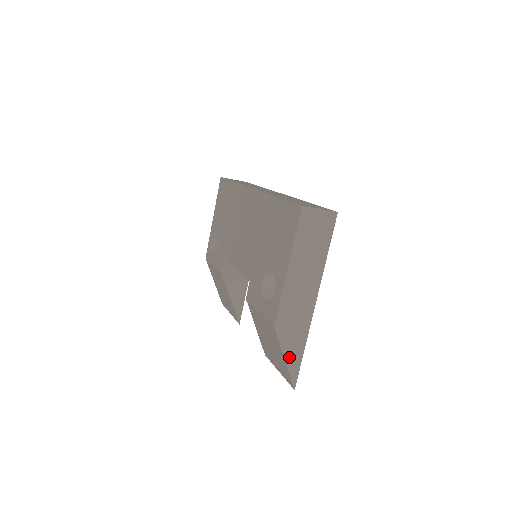
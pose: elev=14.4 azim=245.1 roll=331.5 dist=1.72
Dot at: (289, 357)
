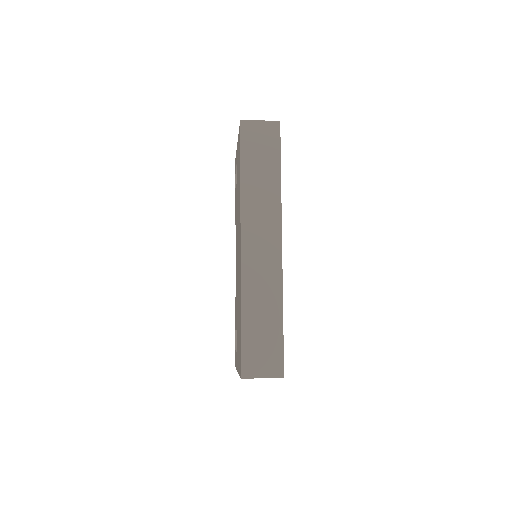
Dot at: occluded
